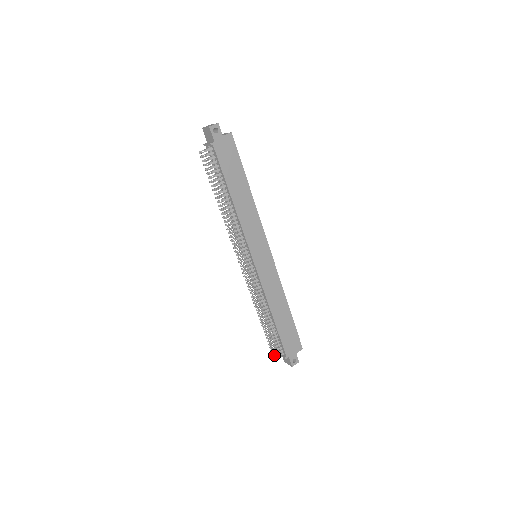
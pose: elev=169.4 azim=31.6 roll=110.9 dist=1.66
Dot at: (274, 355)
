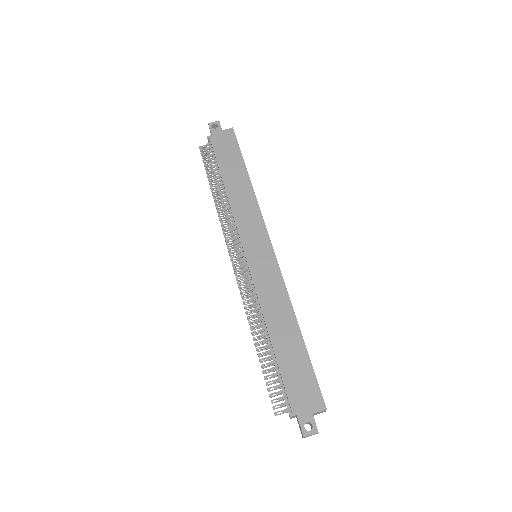
Dot at: (273, 408)
